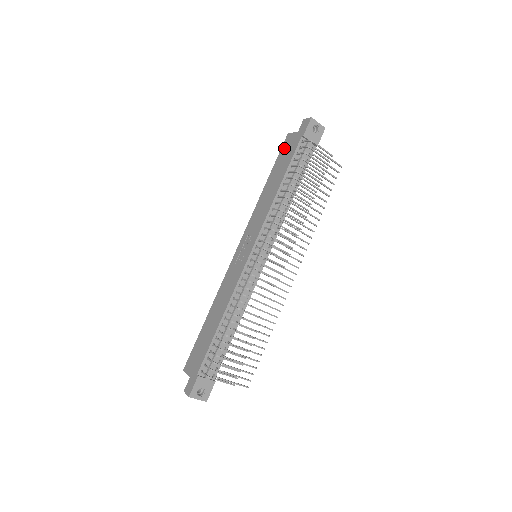
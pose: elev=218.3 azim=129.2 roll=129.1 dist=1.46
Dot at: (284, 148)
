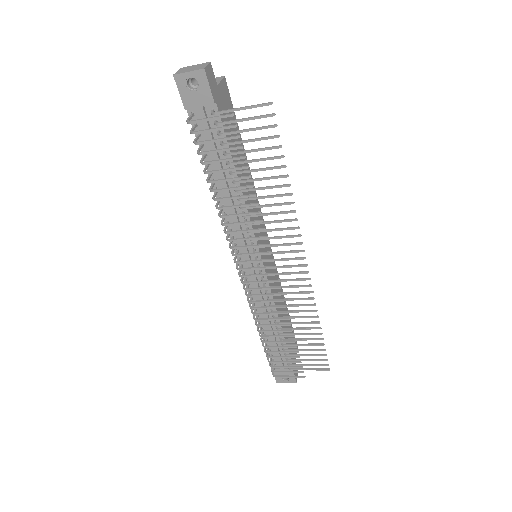
Dot at: occluded
